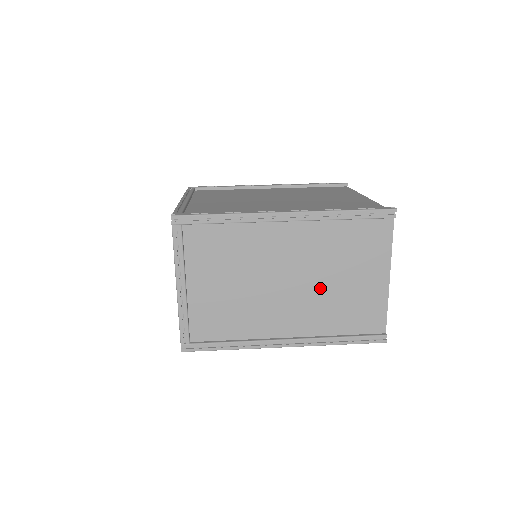
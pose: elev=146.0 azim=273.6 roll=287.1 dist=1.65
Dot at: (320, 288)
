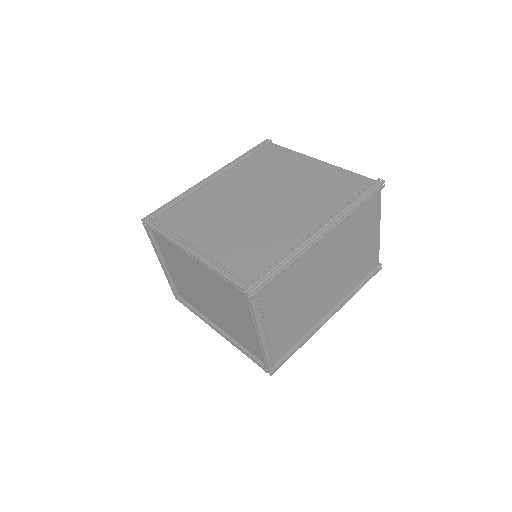
Dot at: (345, 264)
